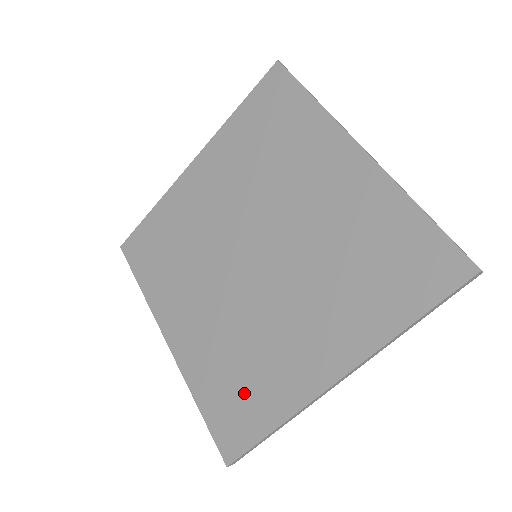
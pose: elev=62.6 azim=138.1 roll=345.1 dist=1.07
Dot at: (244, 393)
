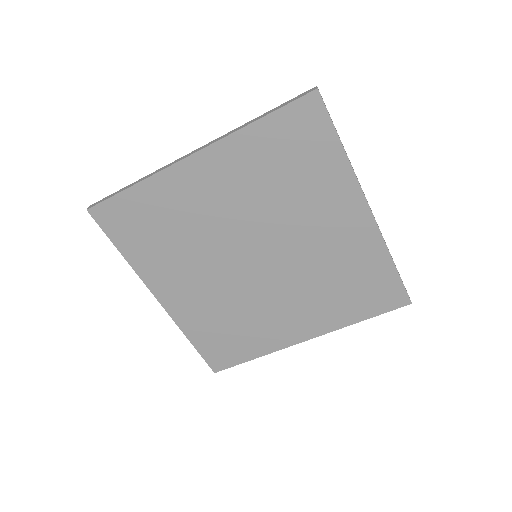
Dot at: (234, 339)
